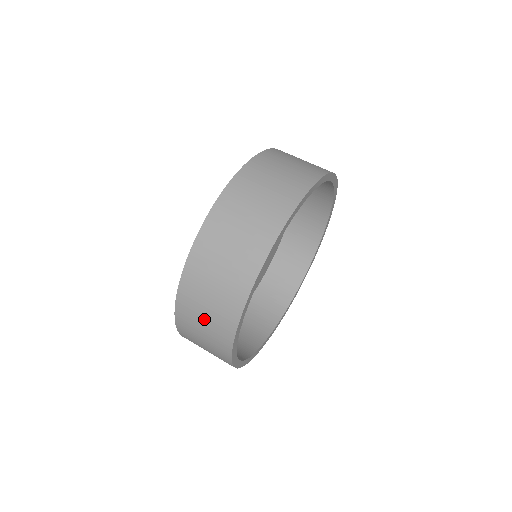
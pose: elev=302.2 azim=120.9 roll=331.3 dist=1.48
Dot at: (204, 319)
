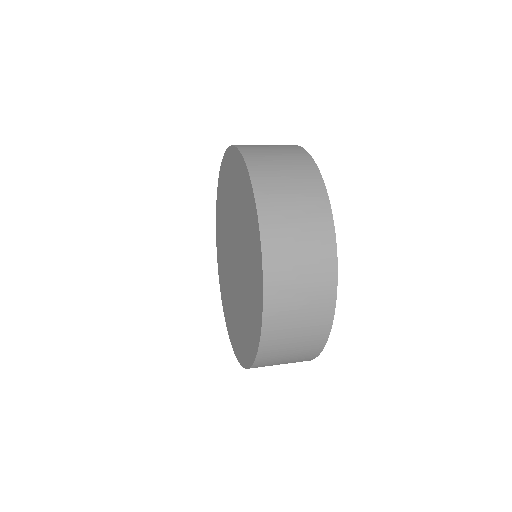
Dot at: (278, 158)
